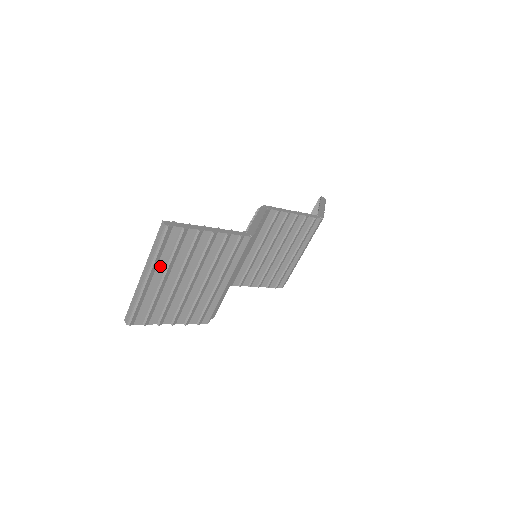
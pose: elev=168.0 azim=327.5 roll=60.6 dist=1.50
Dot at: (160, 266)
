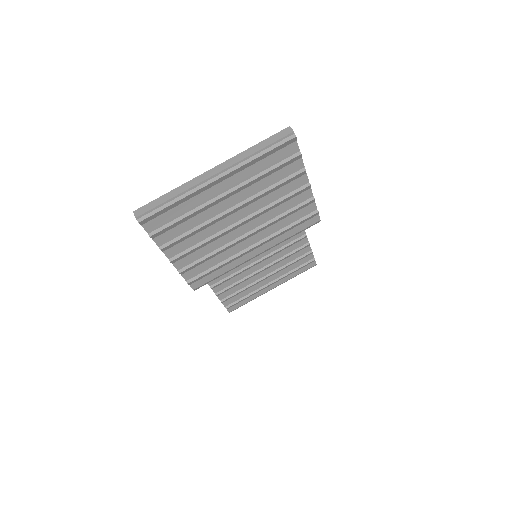
Dot at: (240, 175)
